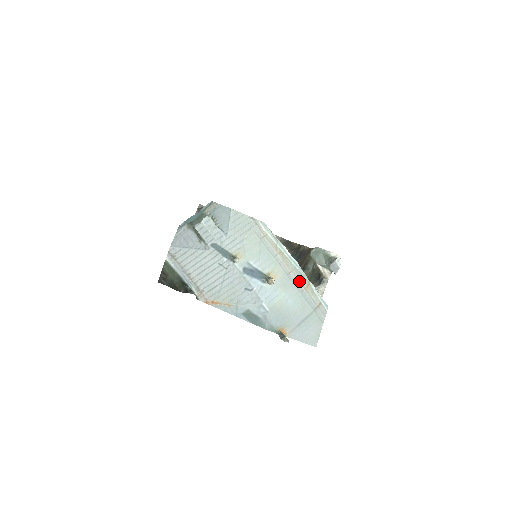
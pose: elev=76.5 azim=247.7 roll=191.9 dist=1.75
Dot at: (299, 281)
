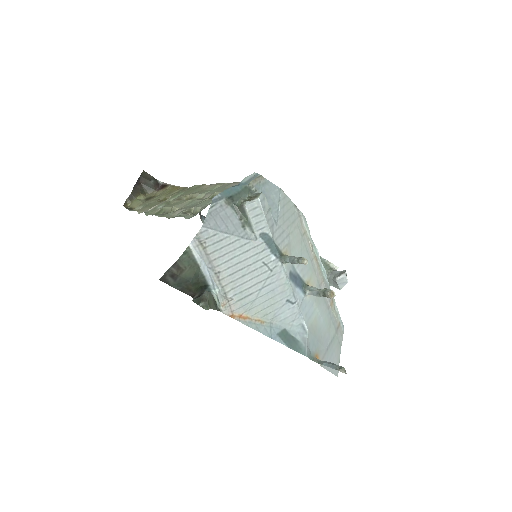
Dot at: occluded
